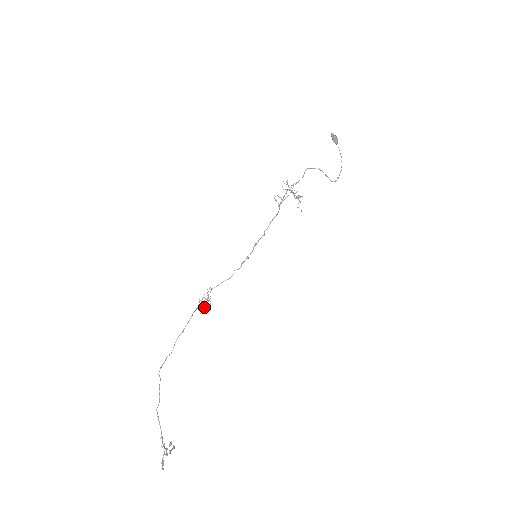
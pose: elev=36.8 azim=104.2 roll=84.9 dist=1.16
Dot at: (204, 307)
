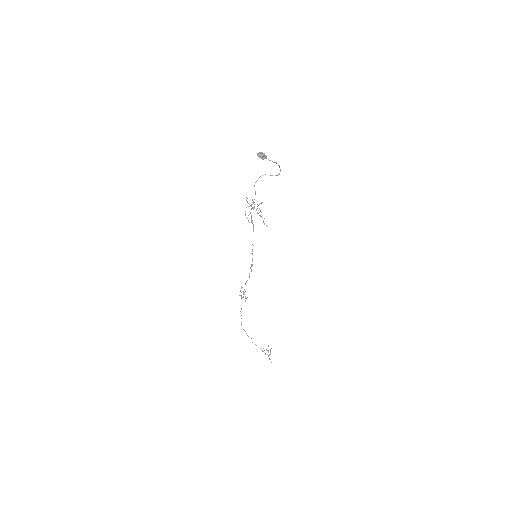
Dot at: occluded
